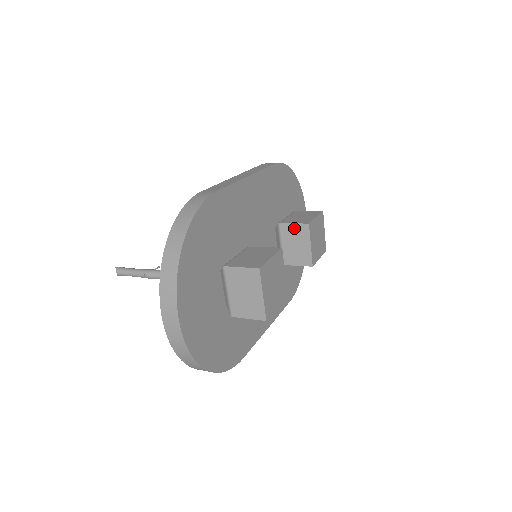
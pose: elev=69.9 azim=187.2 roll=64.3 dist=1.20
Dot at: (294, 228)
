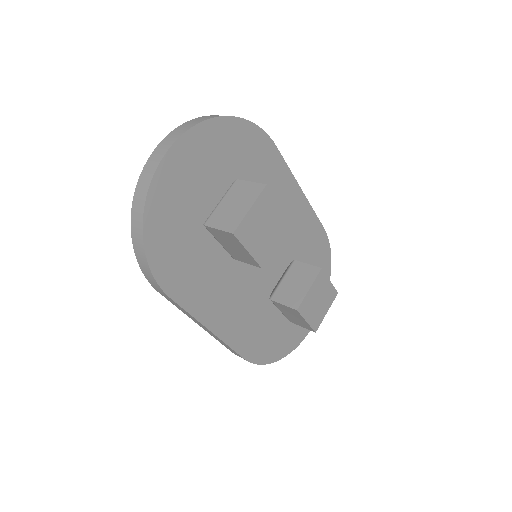
Dot at: (305, 268)
